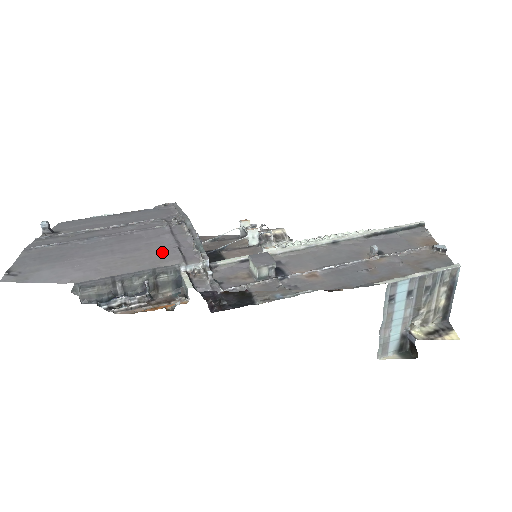
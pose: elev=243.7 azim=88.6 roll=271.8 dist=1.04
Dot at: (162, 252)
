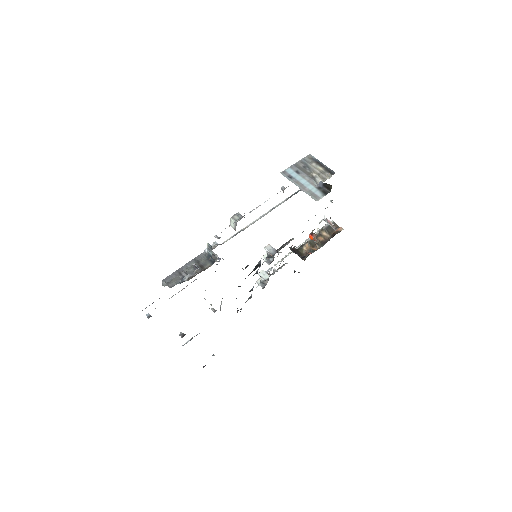
Dot at: occluded
